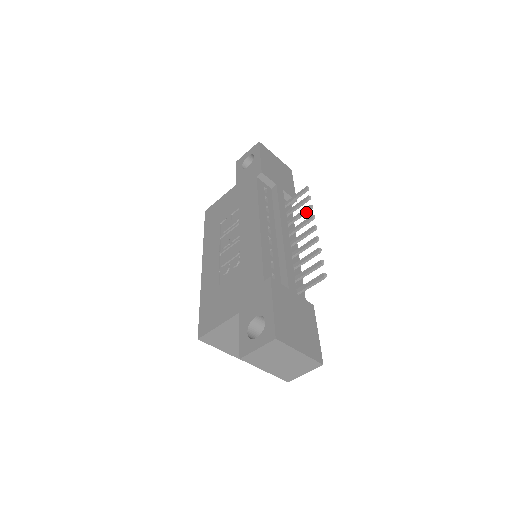
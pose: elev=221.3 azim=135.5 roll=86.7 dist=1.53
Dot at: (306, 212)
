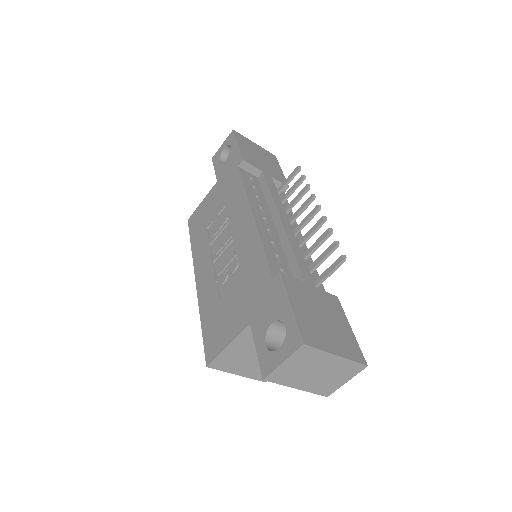
Dot at: (303, 194)
